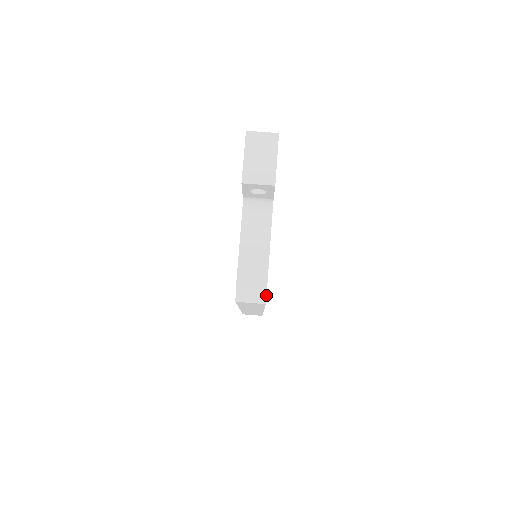
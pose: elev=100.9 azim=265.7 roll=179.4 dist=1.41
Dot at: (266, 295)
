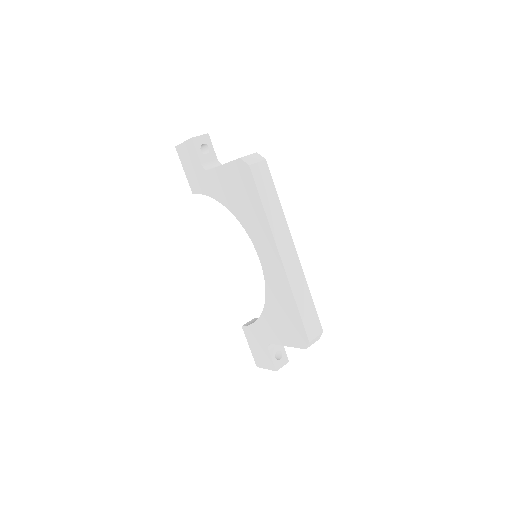
Dot at: (260, 155)
